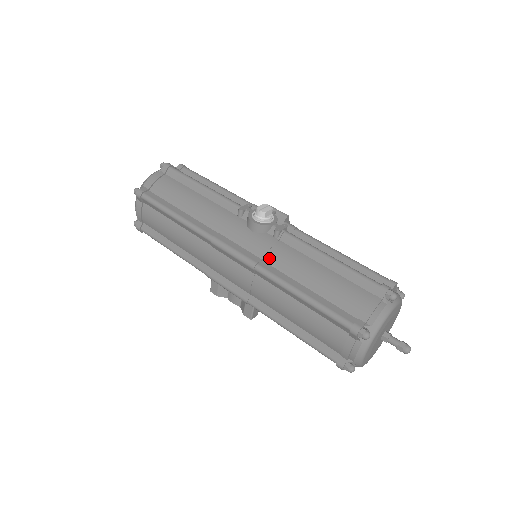
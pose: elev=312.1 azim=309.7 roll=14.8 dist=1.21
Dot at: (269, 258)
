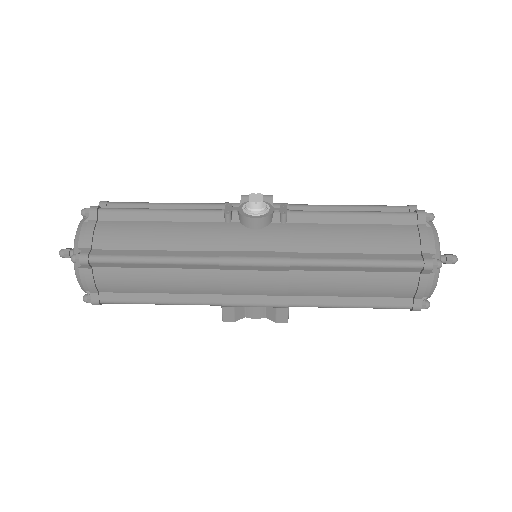
Dot at: (296, 246)
